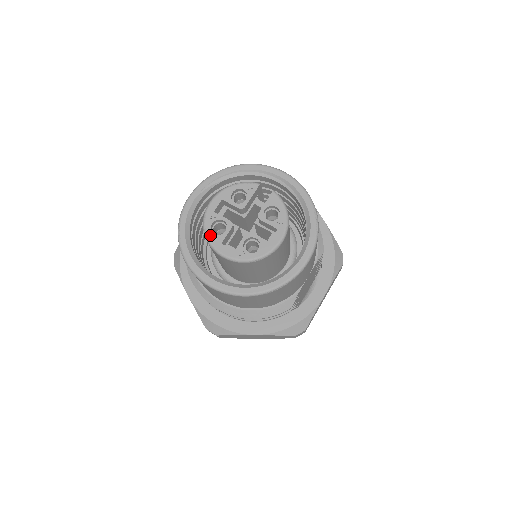
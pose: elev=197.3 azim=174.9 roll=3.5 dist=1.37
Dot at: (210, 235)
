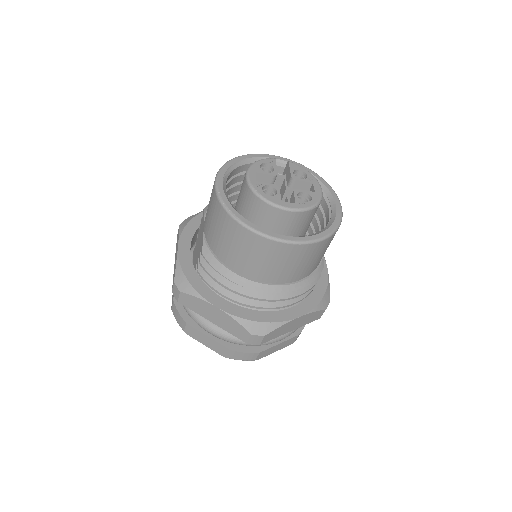
Dot at: (267, 197)
